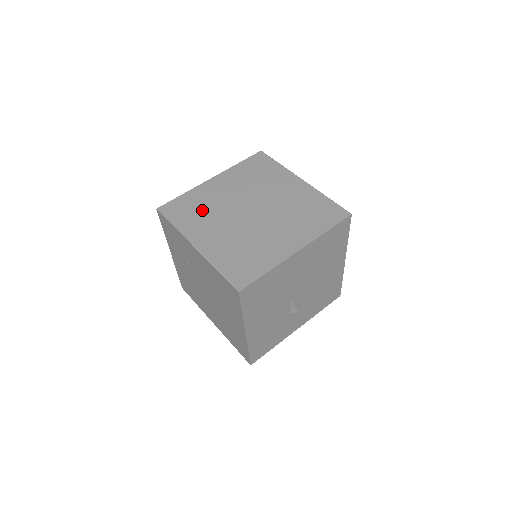
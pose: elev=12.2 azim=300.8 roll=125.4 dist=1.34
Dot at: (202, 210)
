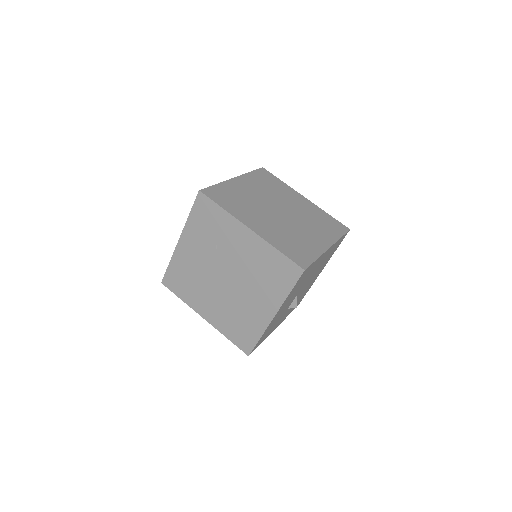
Dot at: (241, 201)
